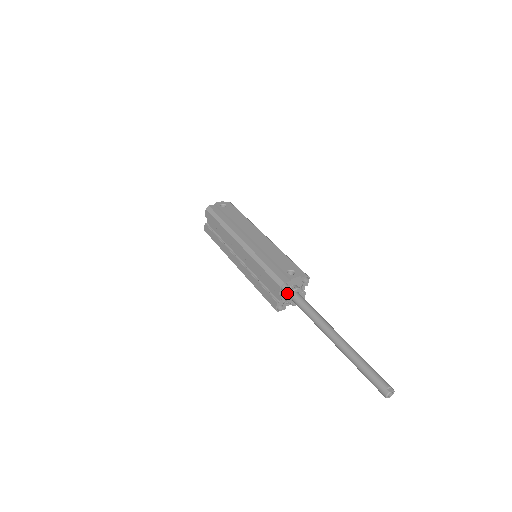
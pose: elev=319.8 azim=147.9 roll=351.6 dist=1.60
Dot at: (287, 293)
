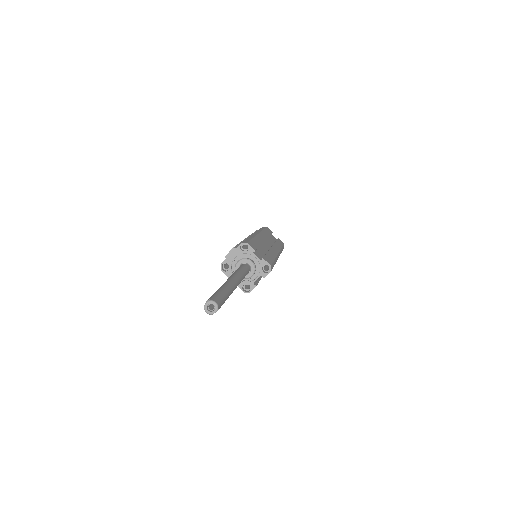
Dot at: occluded
